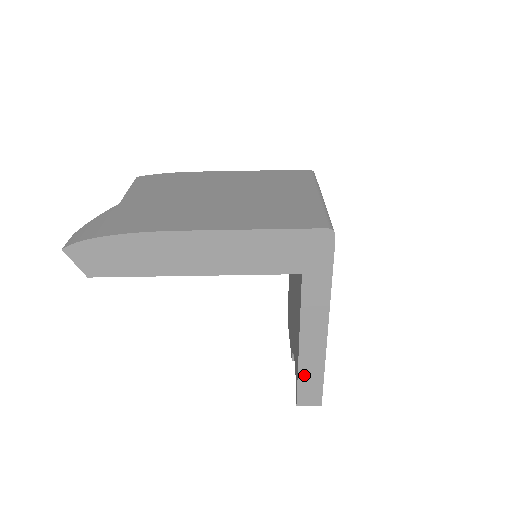
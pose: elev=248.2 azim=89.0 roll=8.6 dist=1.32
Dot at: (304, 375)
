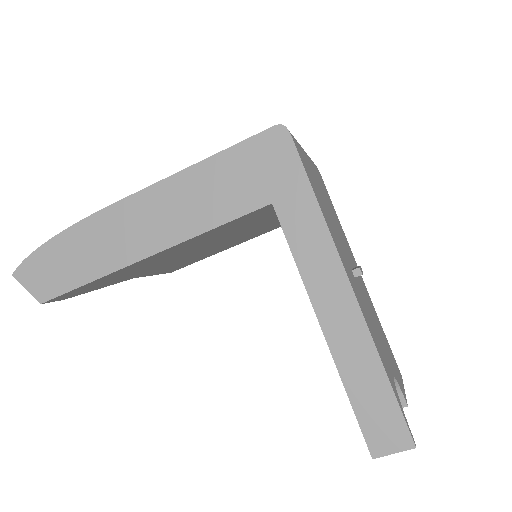
Dot at: (354, 384)
